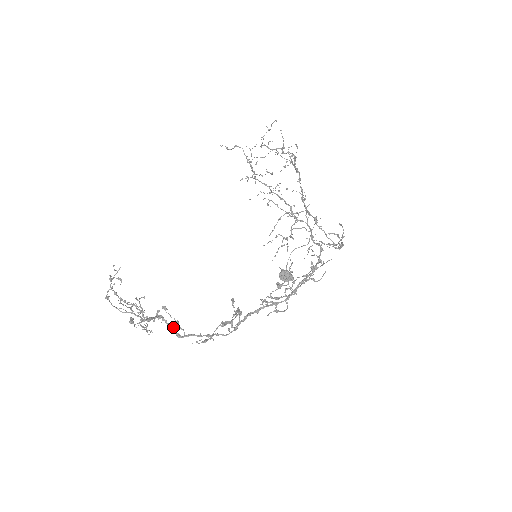
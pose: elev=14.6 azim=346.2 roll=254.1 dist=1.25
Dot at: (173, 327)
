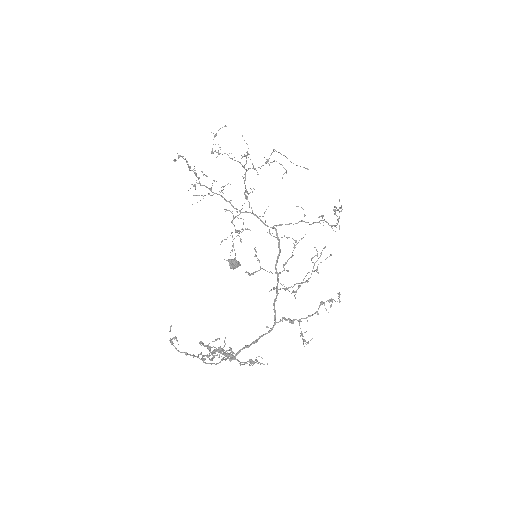
Dot at: occluded
